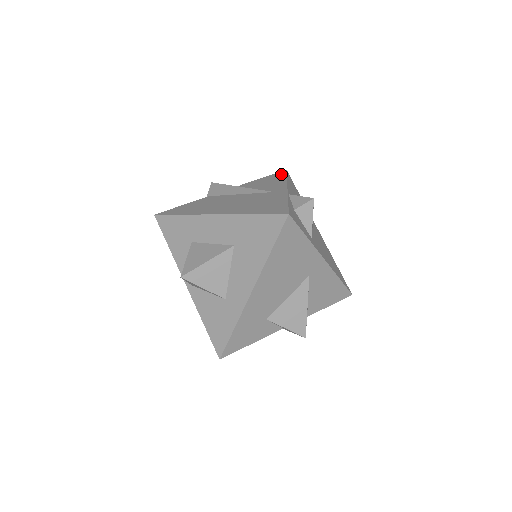
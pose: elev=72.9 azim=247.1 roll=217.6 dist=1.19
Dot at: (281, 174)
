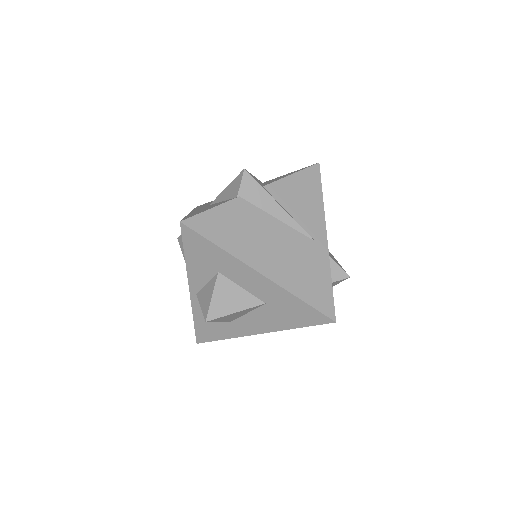
Dot at: (316, 179)
